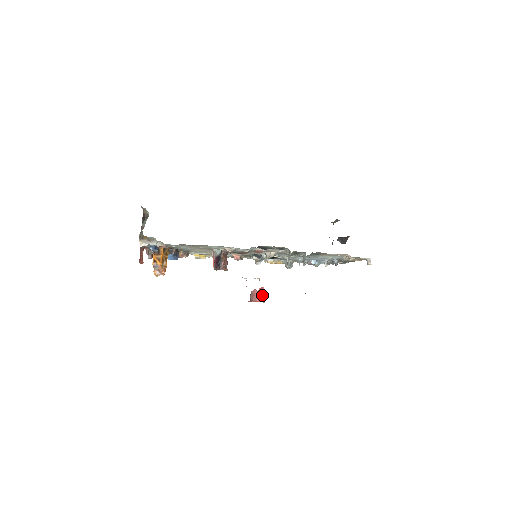
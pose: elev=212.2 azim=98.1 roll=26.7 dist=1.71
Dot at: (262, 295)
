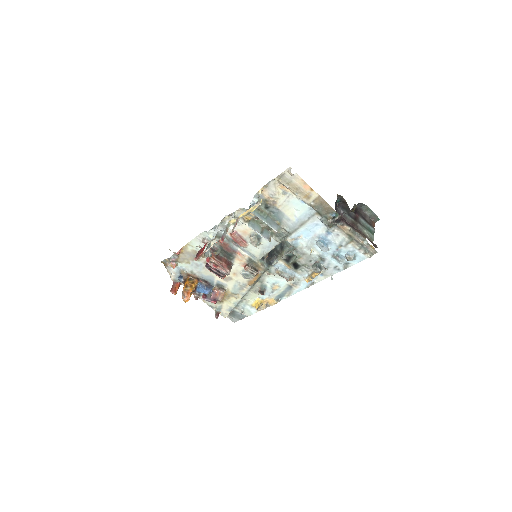
Dot at: (204, 248)
